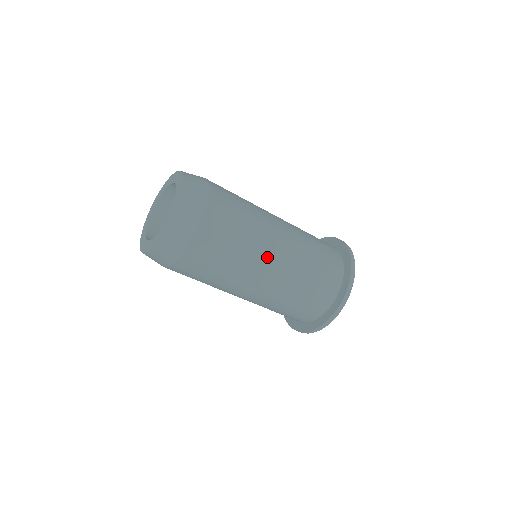
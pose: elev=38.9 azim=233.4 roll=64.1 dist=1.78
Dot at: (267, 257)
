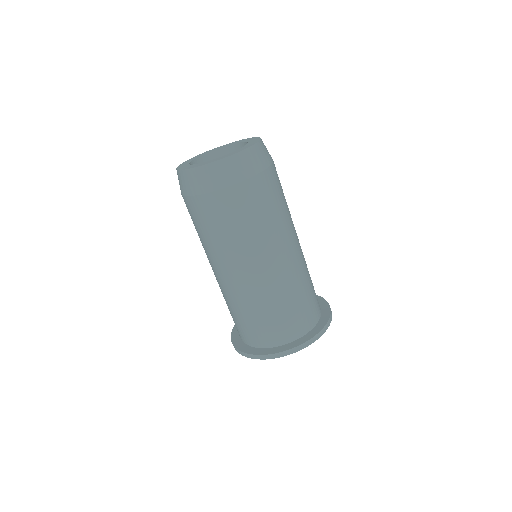
Dot at: occluded
